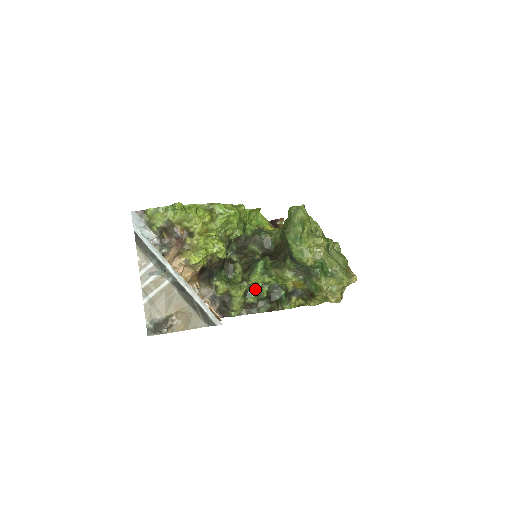
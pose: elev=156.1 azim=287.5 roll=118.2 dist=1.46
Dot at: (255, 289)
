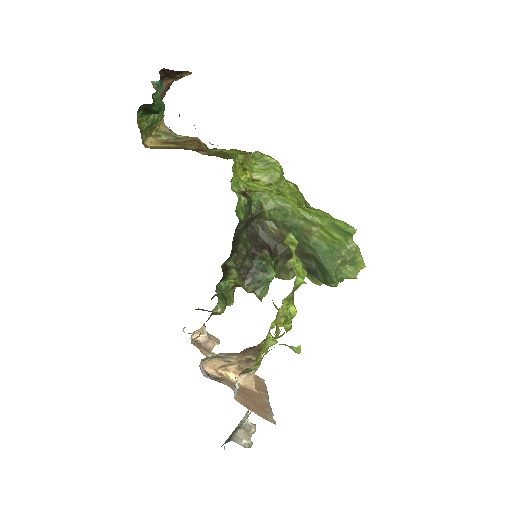
Dot at: occluded
